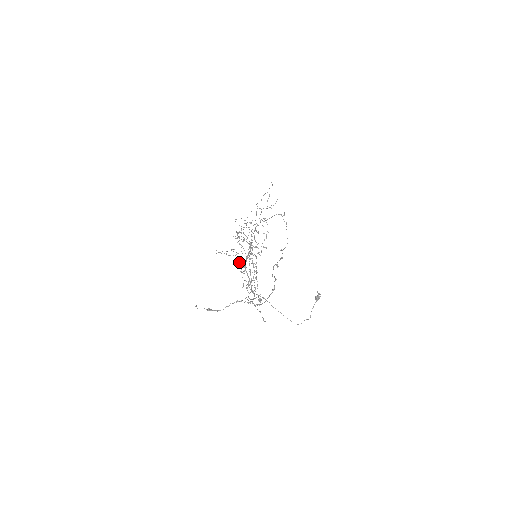
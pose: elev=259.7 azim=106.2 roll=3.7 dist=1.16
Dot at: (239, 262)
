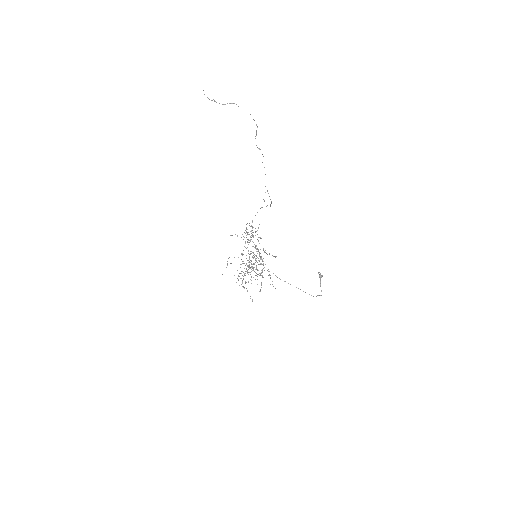
Dot at: occluded
